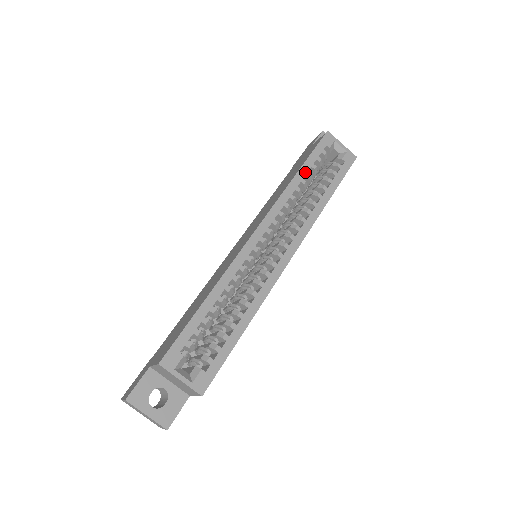
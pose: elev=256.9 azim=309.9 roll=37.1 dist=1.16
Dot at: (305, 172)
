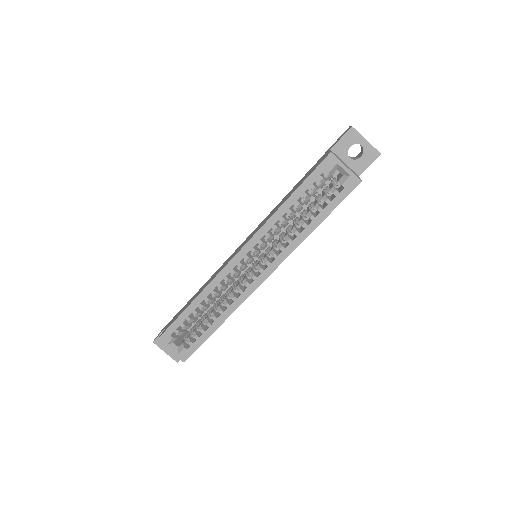
Dot at: (293, 202)
